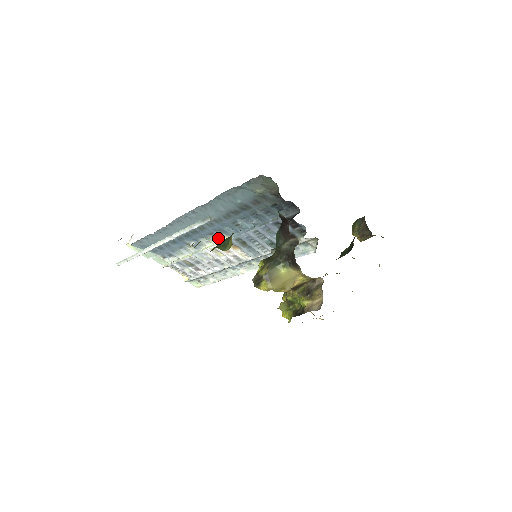
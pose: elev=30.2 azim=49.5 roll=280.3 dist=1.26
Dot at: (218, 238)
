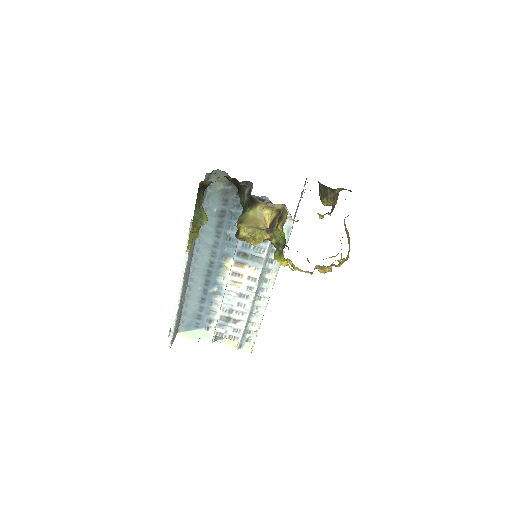
Dot at: (227, 267)
